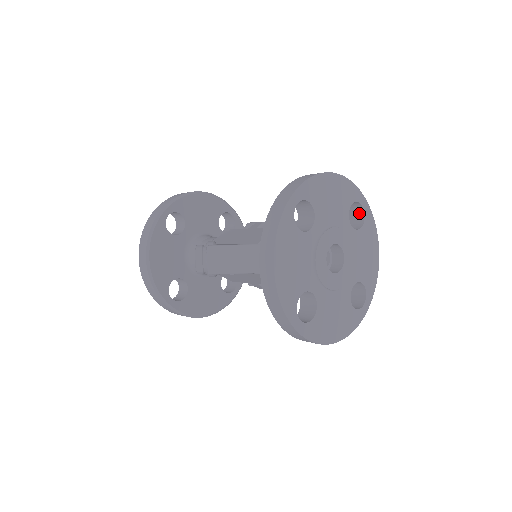
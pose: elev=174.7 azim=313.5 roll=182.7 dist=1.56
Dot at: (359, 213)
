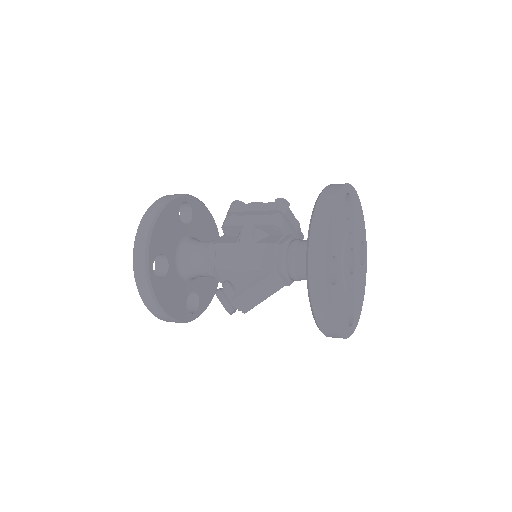
Dot at: occluded
